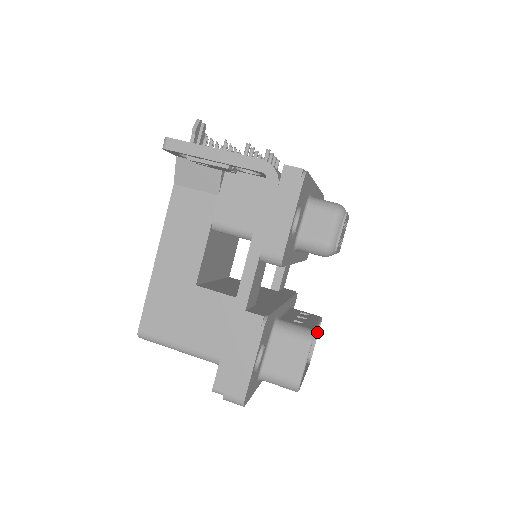
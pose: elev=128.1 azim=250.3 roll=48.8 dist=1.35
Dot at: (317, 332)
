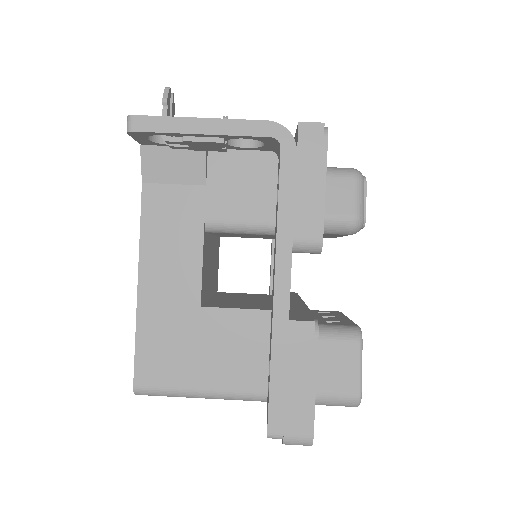
Dot at: occluded
